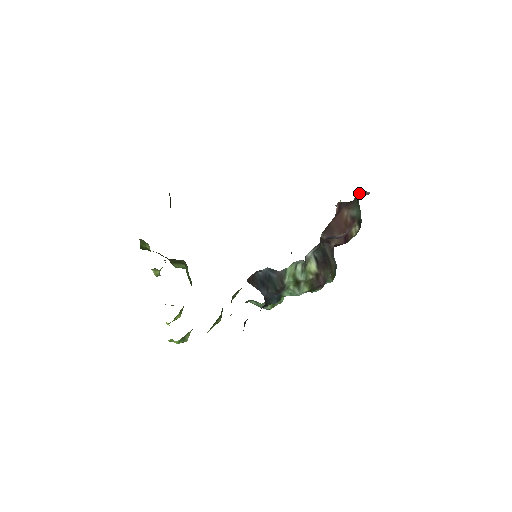
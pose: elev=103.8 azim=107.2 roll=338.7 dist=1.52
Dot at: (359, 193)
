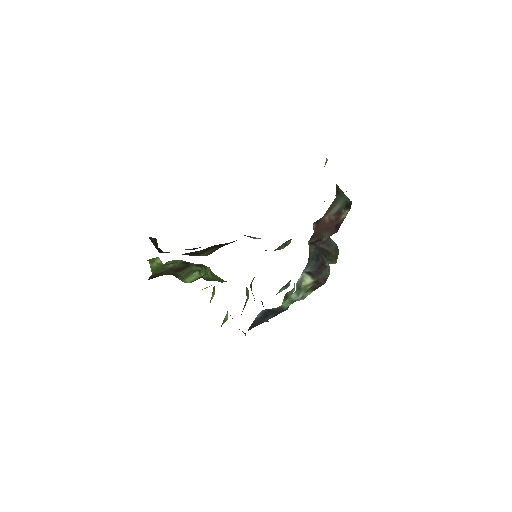
Dot at: occluded
